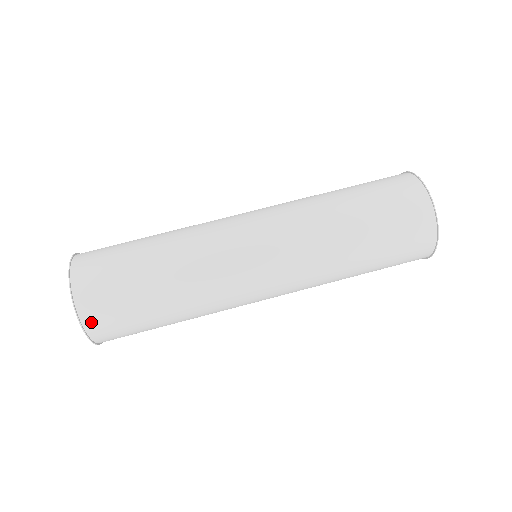
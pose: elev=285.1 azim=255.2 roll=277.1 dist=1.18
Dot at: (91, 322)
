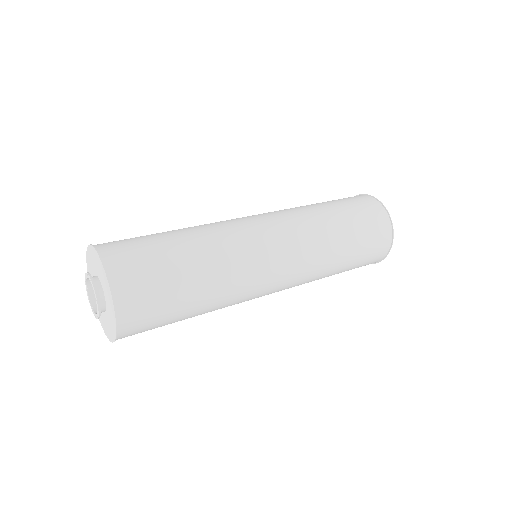
Dot at: (103, 245)
